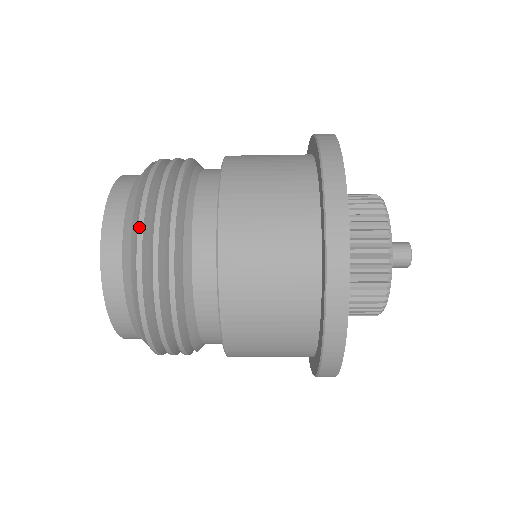
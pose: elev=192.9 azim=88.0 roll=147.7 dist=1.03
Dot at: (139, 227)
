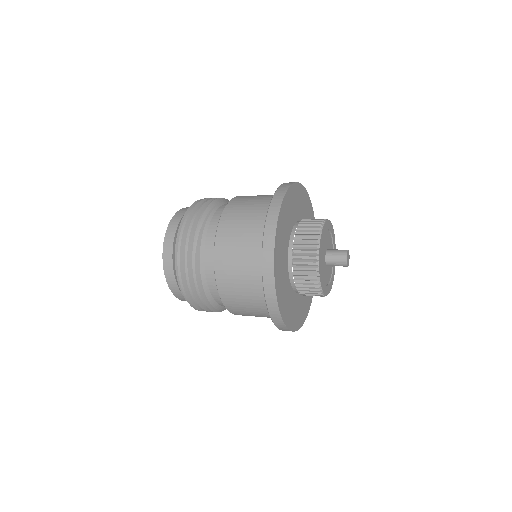
Dot at: (181, 285)
